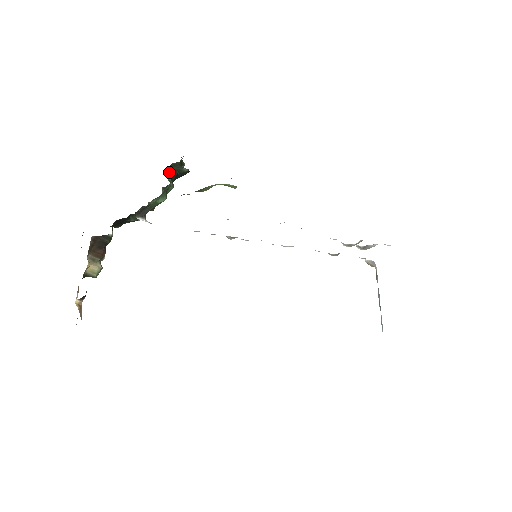
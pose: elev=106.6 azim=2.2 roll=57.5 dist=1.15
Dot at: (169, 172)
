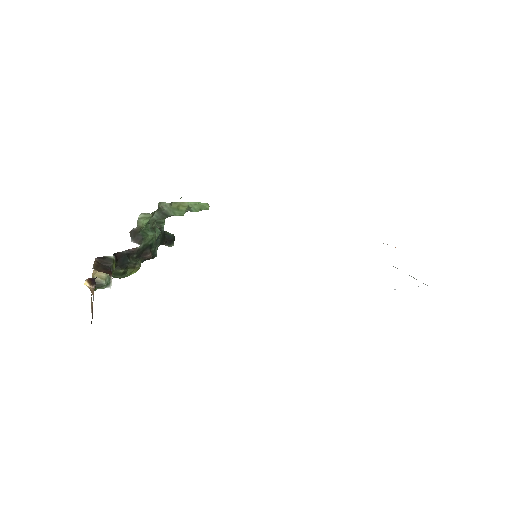
Dot at: occluded
